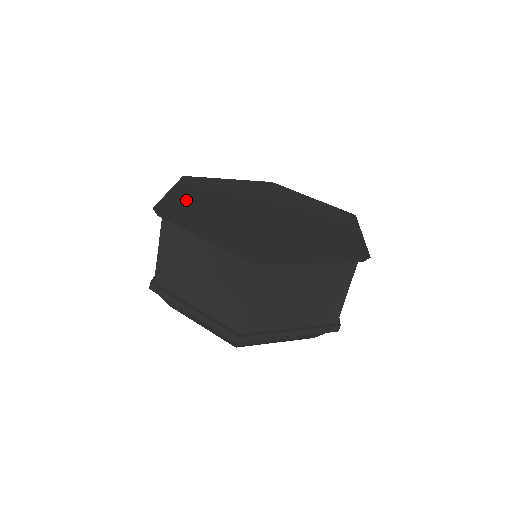
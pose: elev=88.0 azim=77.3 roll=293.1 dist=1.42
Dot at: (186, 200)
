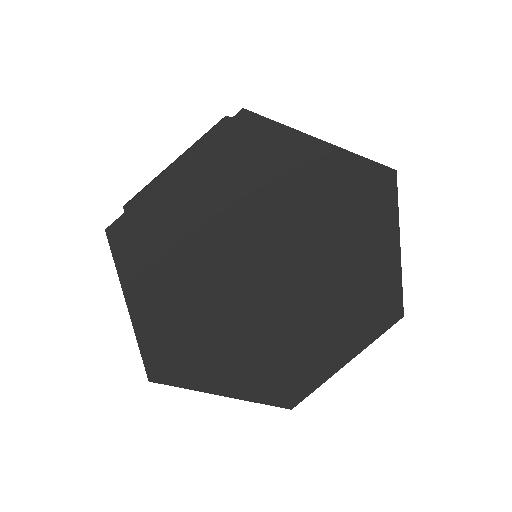
Dot at: (175, 214)
